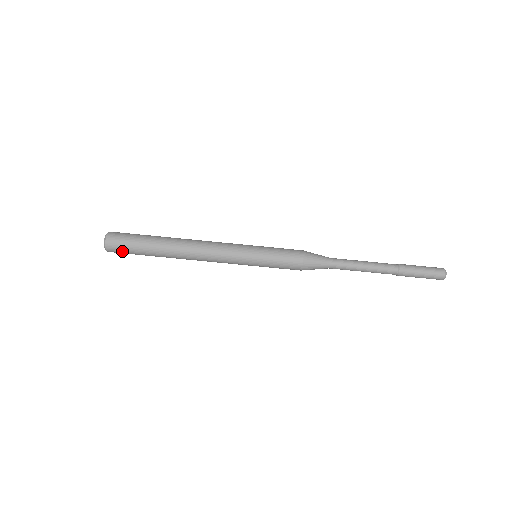
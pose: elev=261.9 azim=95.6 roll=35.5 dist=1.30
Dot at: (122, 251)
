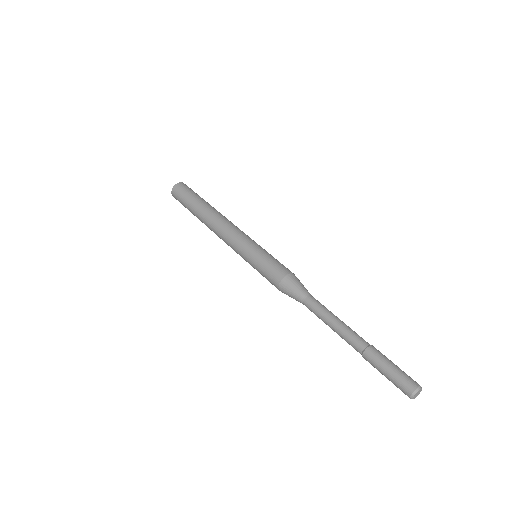
Dot at: (179, 201)
